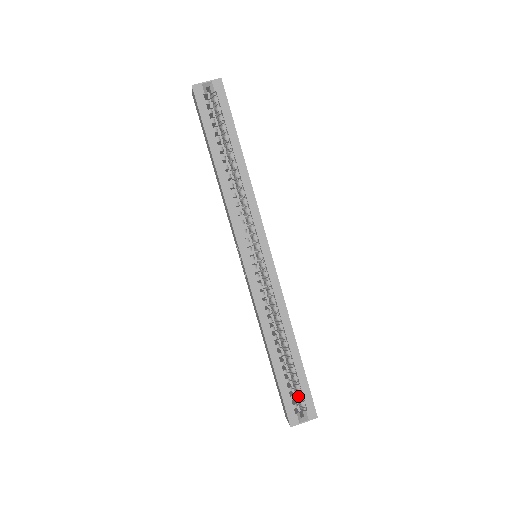
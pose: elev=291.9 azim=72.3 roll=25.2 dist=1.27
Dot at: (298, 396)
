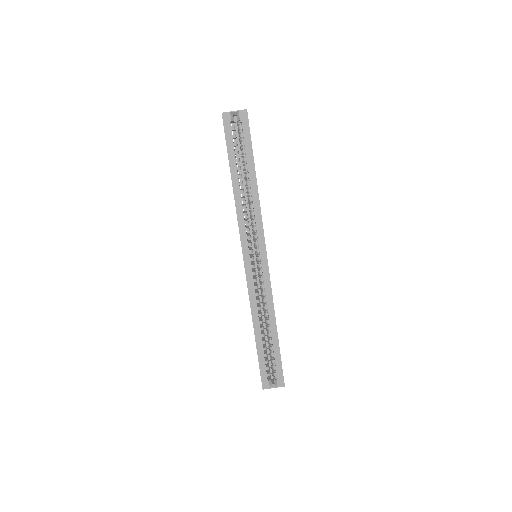
Dot at: (272, 368)
